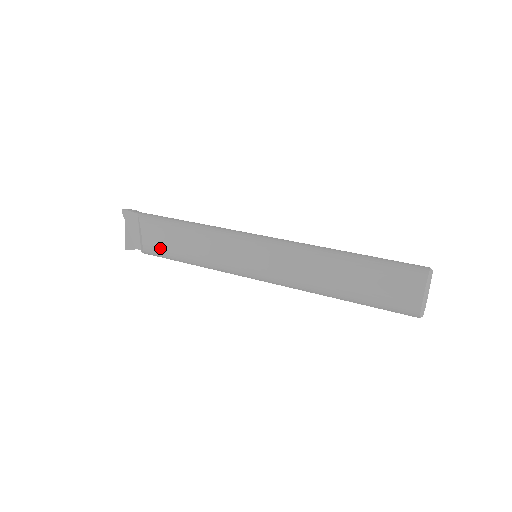
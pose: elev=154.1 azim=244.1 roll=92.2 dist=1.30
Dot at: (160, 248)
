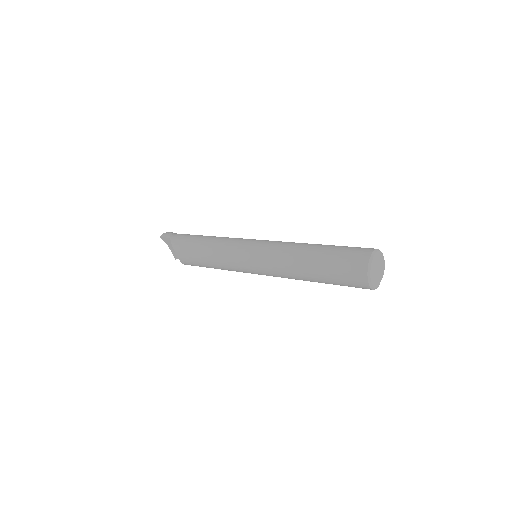
Dot at: (192, 263)
